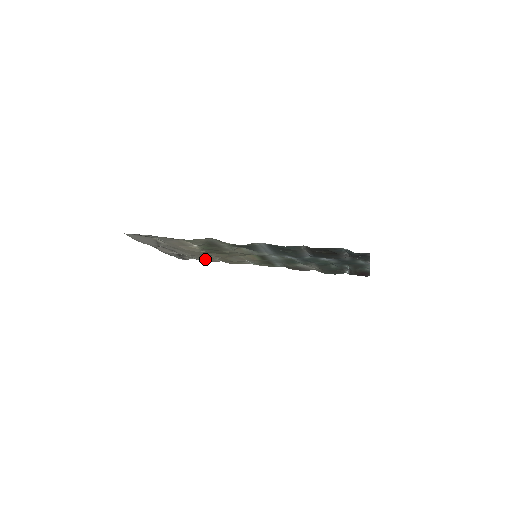
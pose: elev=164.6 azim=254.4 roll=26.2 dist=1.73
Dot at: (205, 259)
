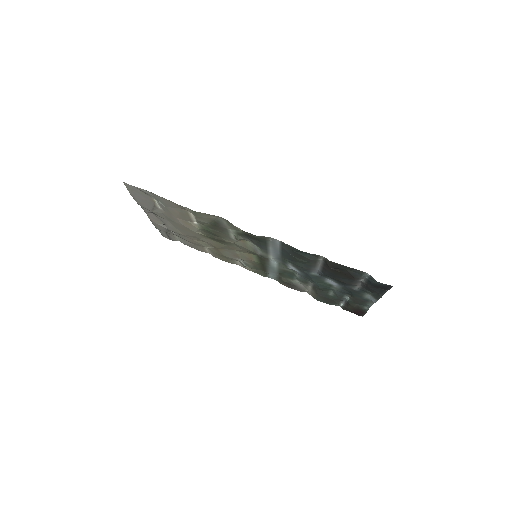
Dot at: (193, 245)
